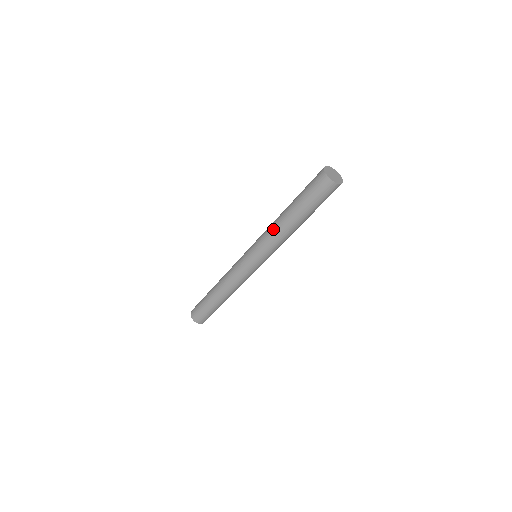
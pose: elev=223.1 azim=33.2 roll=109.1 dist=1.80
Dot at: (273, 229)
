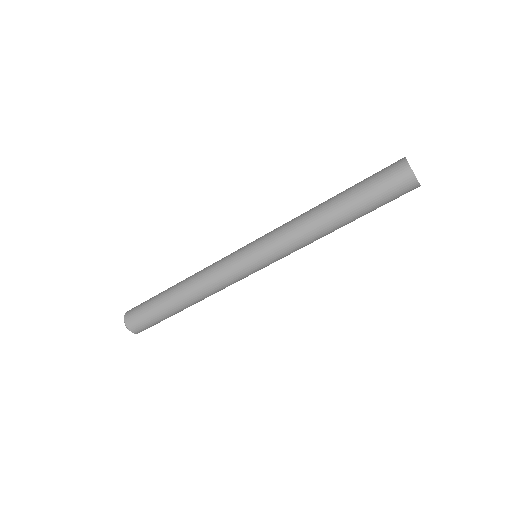
Dot at: (300, 215)
